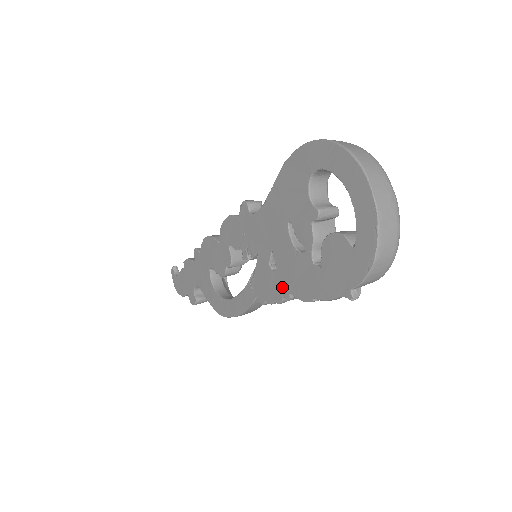
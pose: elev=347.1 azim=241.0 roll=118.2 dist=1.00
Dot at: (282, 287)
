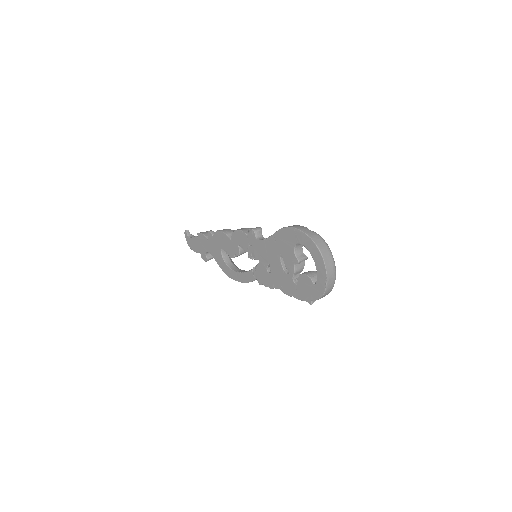
Dot at: (274, 283)
